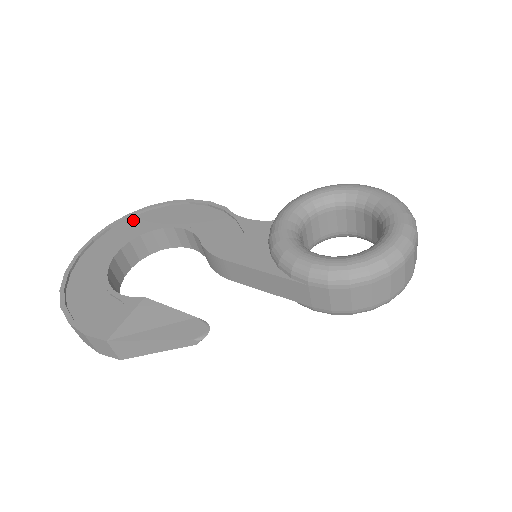
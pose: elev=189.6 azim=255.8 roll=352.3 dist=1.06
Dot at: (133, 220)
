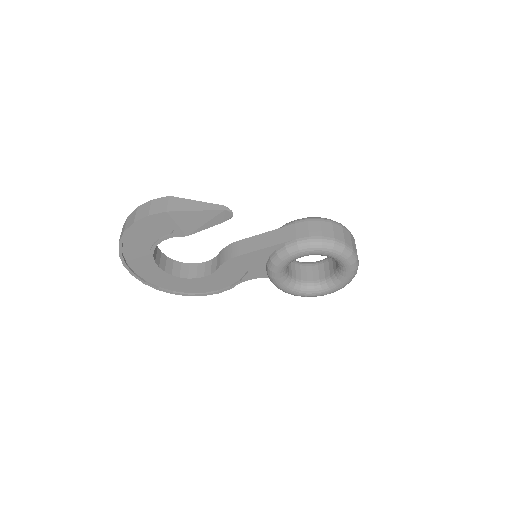
Dot at: occluded
